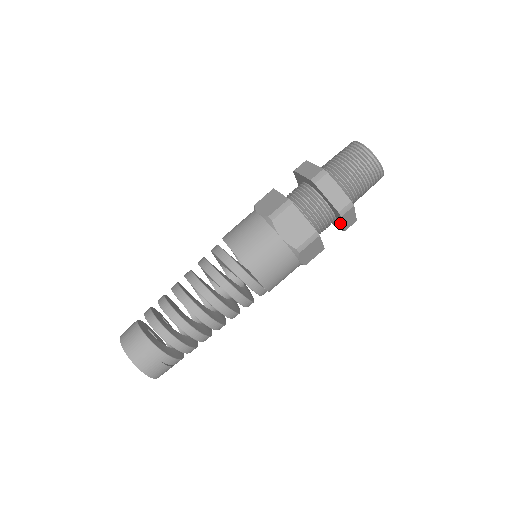
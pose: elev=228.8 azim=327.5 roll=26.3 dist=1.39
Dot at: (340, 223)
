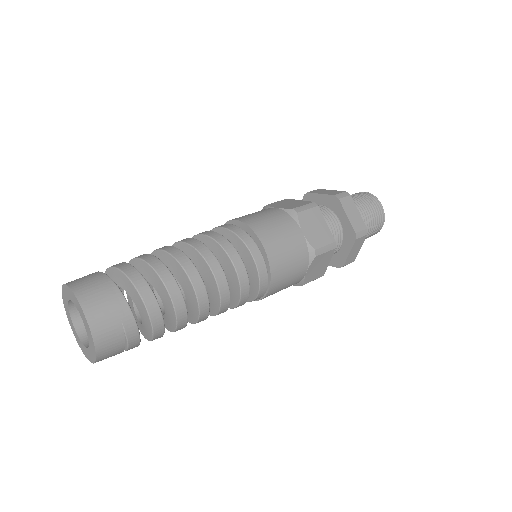
Dot at: (344, 254)
